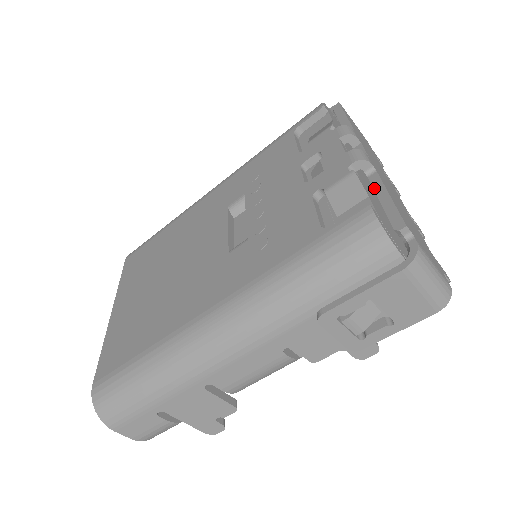
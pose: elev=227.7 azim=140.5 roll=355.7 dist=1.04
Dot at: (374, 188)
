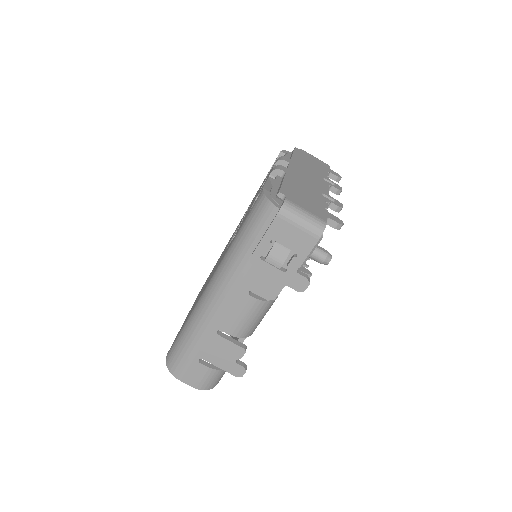
Dot at: (281, 182)
